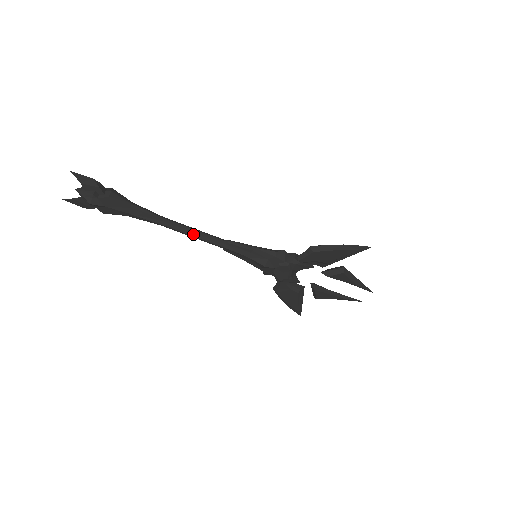
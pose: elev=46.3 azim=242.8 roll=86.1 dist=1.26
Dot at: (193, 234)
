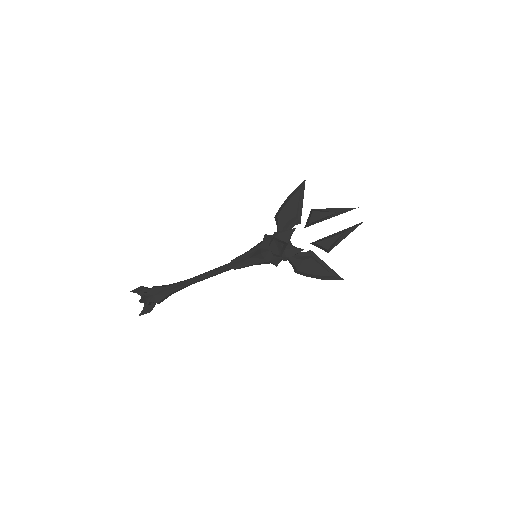
Dot at: (208, 273)
